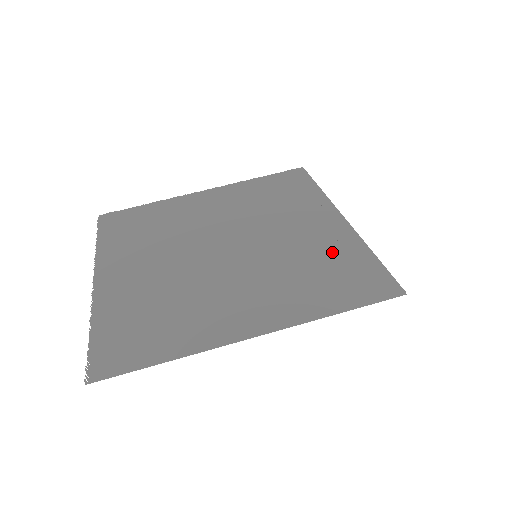
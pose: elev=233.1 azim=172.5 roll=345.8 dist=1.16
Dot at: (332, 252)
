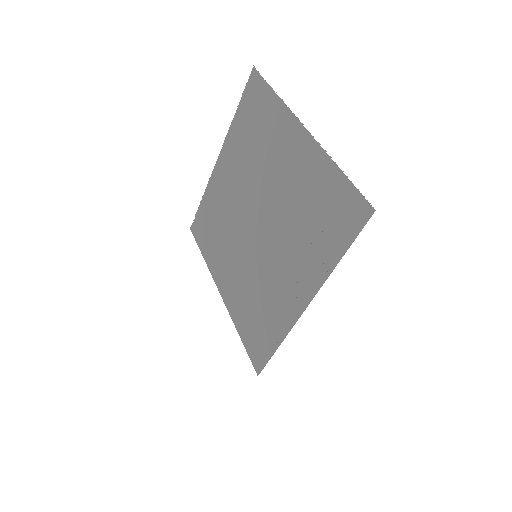
Dot at: (271, 314)
